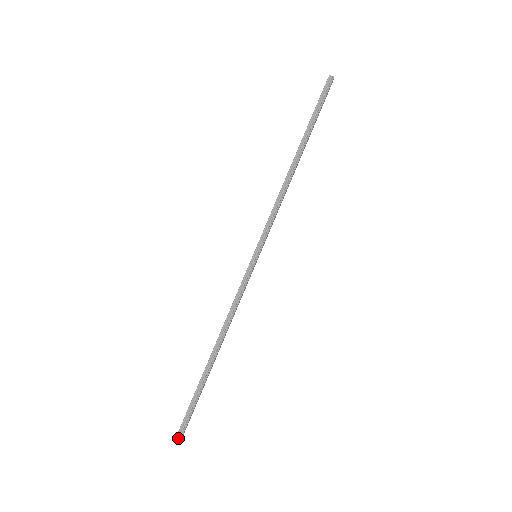
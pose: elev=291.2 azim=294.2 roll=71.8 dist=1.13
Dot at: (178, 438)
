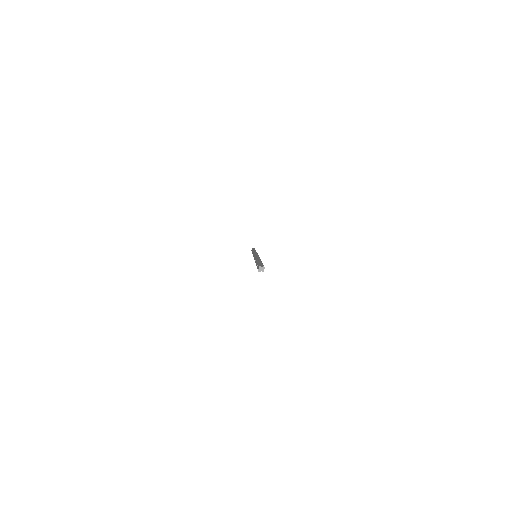
Dot at: occluded
